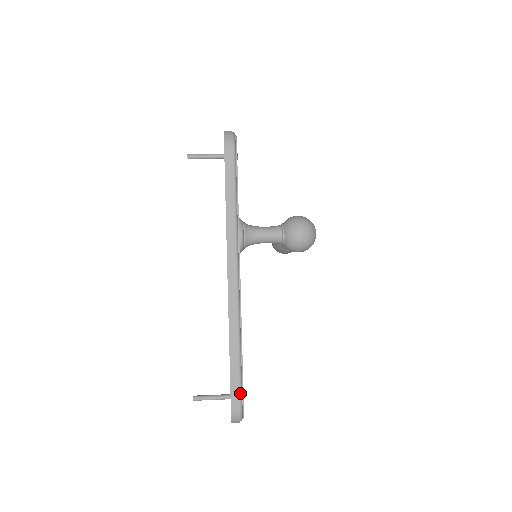
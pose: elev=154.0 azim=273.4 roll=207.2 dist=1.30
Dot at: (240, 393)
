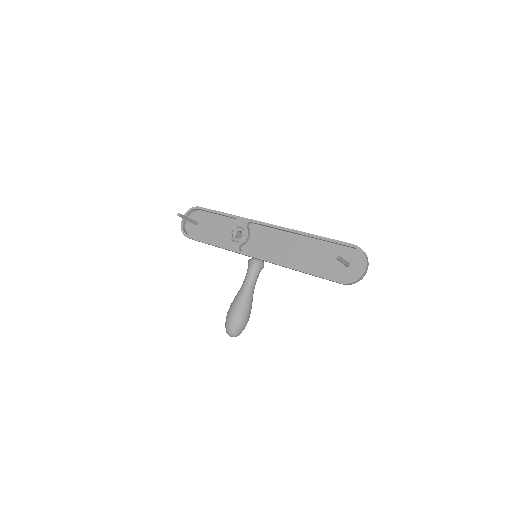
Dot at: occluded
